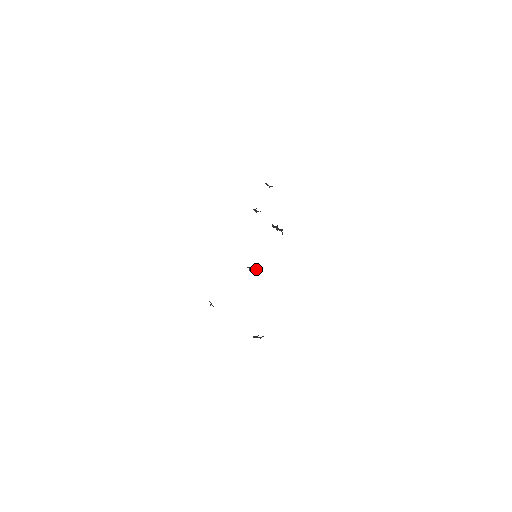
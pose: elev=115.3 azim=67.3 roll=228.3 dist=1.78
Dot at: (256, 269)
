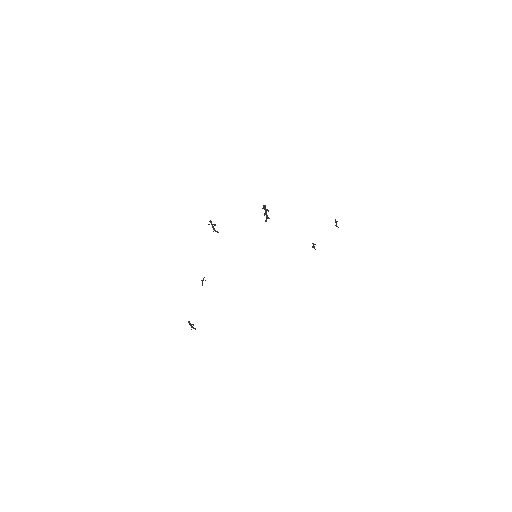
Dot at: occluded
